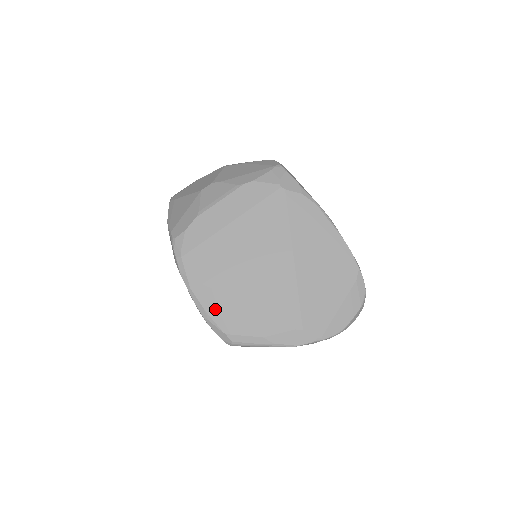
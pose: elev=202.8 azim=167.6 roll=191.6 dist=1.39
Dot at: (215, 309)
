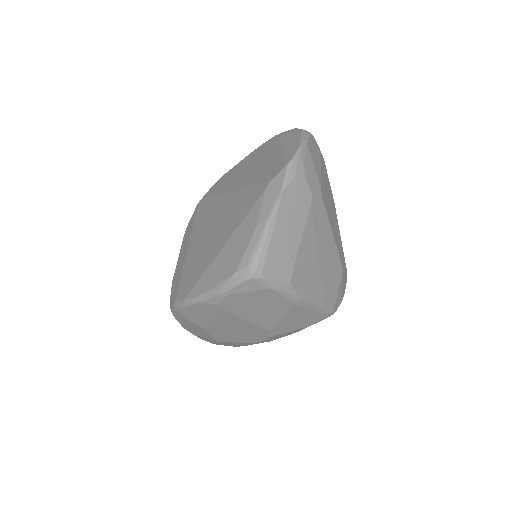
Dot at: (215, 277)
